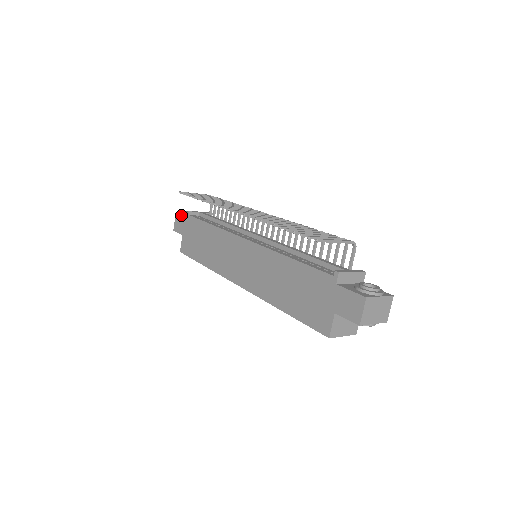
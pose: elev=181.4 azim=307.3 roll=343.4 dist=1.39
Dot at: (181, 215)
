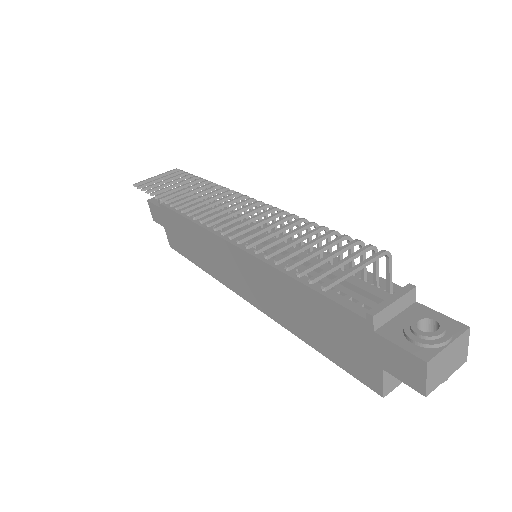
Dot at: (153, 201)
